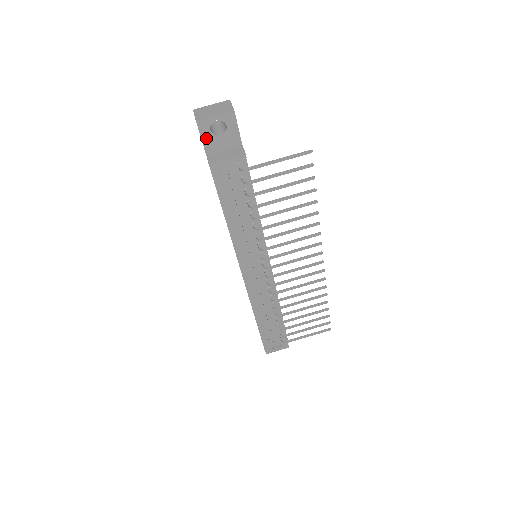
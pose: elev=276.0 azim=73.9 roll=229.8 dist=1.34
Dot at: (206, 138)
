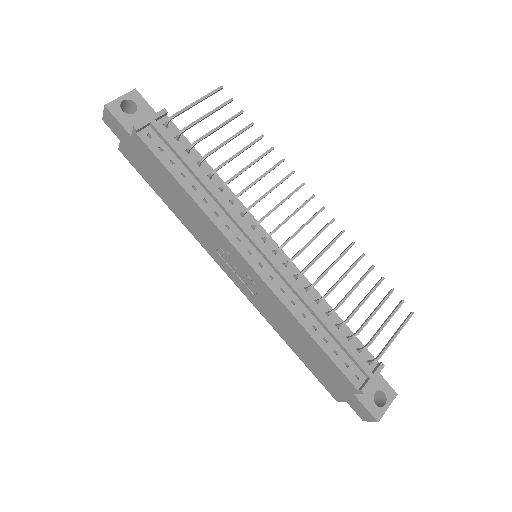
Dot at: (122, 119)
